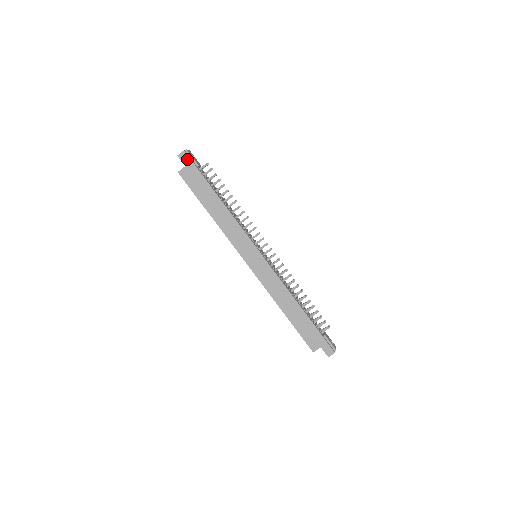
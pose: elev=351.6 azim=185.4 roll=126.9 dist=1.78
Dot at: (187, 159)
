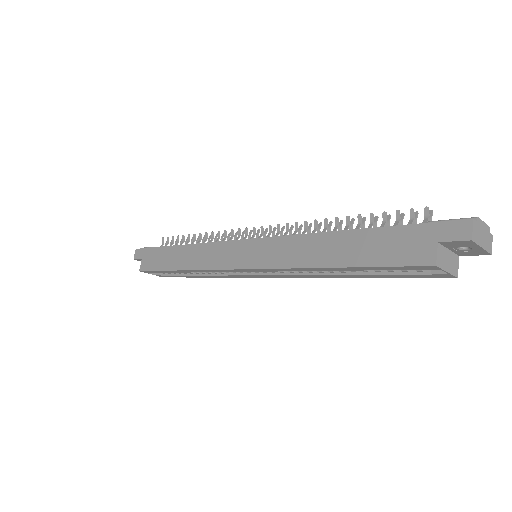
Dot at: (141, 252)
